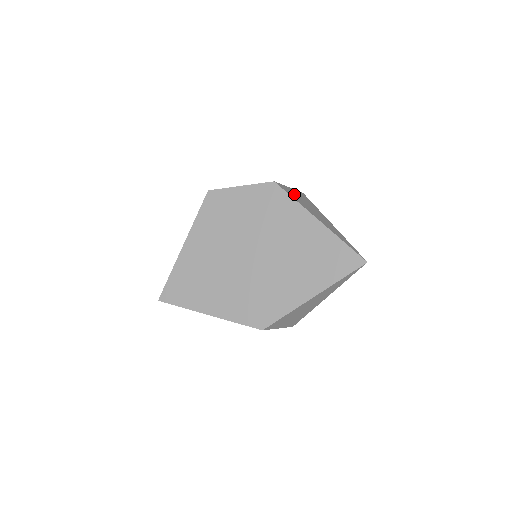
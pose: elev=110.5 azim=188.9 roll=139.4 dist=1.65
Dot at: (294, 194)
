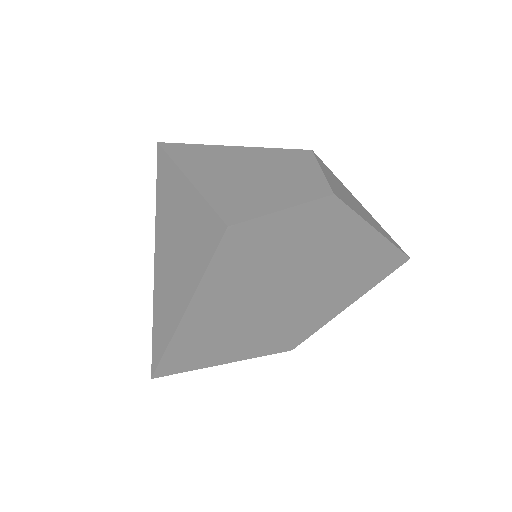
Dot at: (338, 189)
